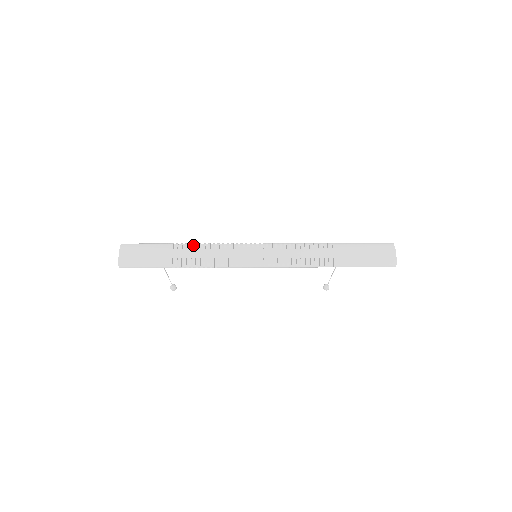
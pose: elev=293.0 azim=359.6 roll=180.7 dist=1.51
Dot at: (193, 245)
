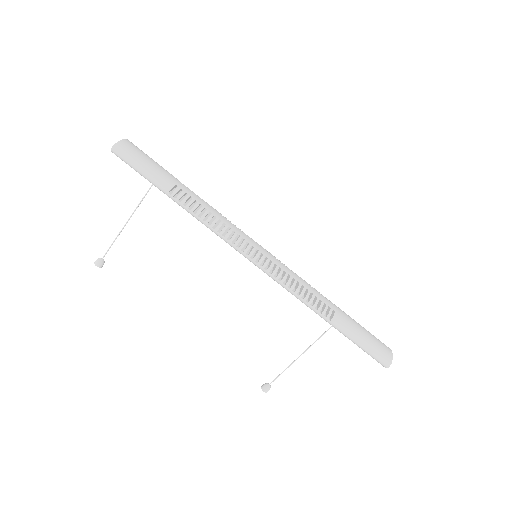
Dot at: occluded
